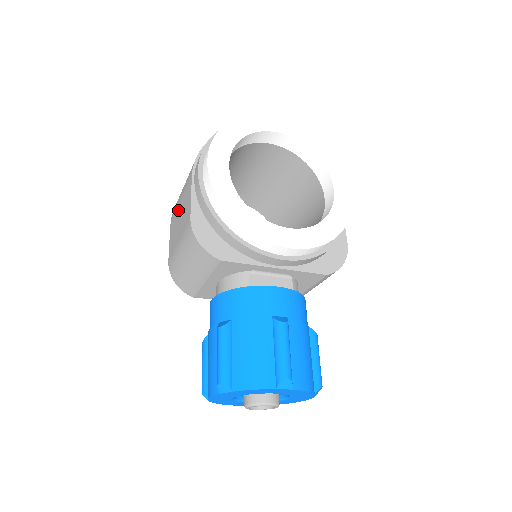
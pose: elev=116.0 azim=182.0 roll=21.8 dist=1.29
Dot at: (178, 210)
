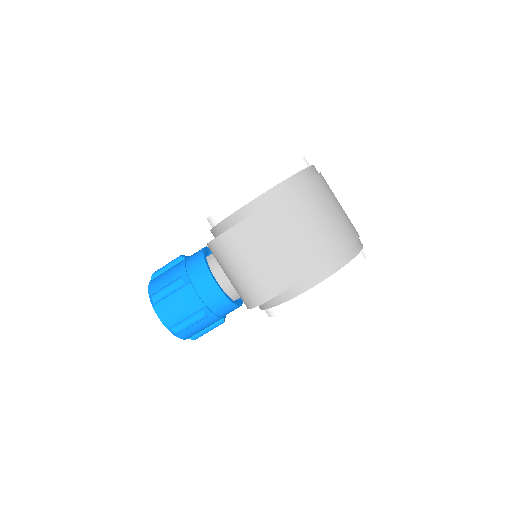
Dot at: (276, 242)
